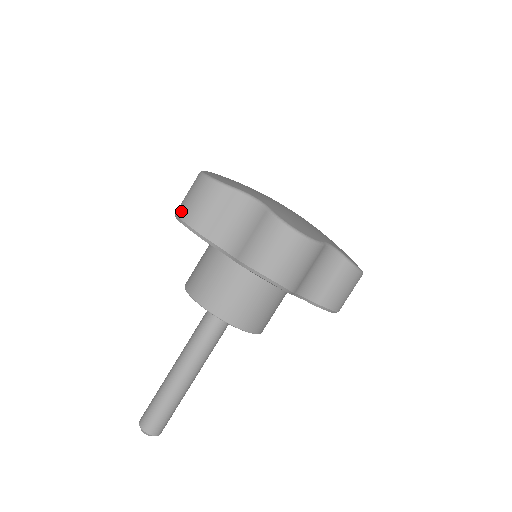
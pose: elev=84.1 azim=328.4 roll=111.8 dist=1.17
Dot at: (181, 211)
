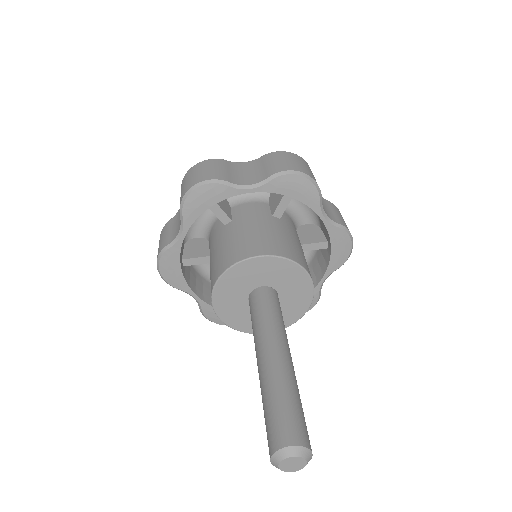
Dot at: (191, 184)
